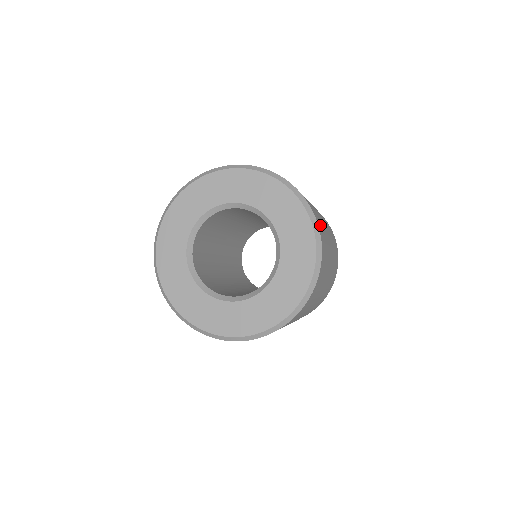
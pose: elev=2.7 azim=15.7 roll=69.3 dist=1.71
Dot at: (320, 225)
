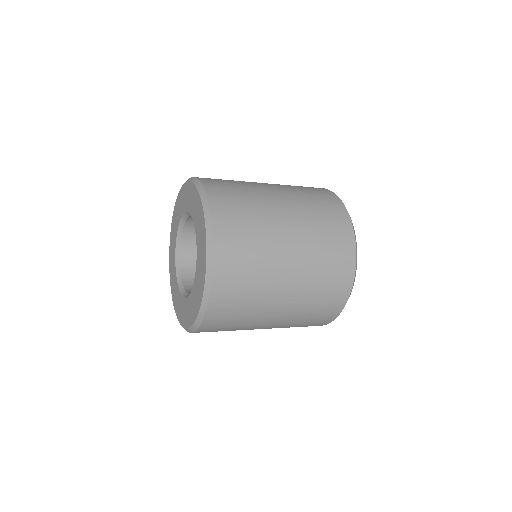
Dot at: (226, 308)
